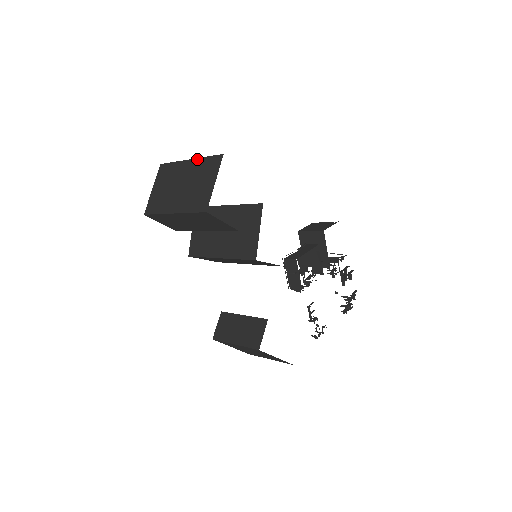
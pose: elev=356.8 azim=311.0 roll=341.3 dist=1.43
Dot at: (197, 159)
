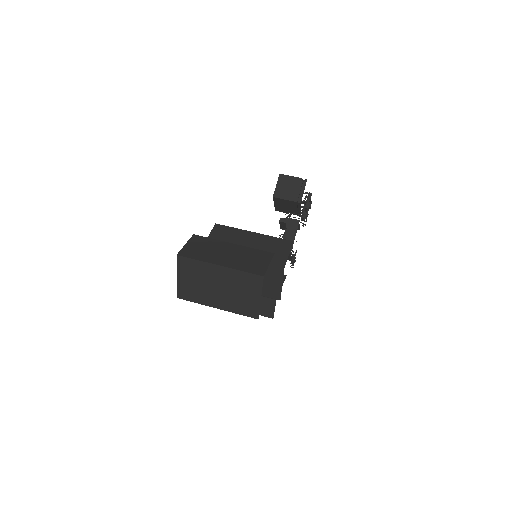
Dot at: (230, 269)
